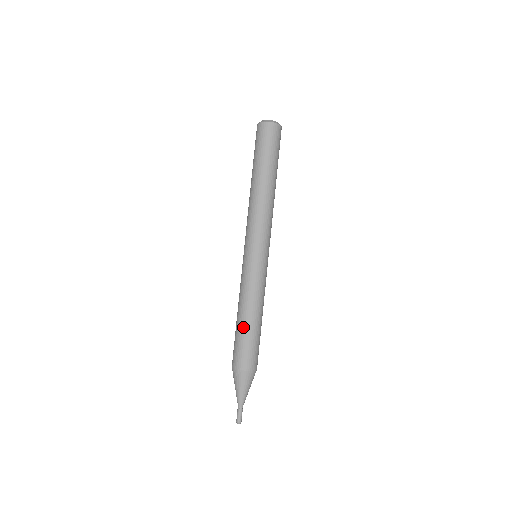
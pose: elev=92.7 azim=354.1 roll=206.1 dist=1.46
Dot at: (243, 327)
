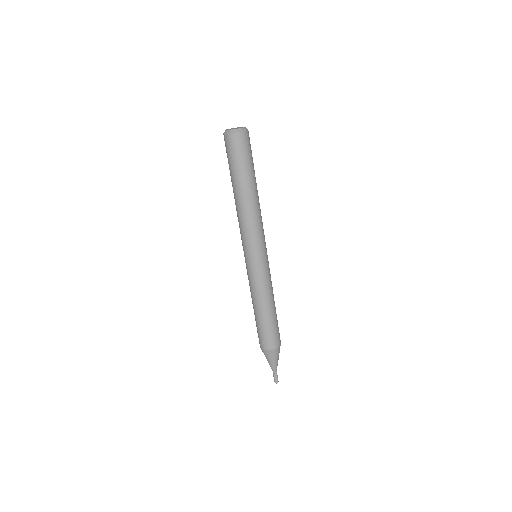
Dot at: (270, 317)
